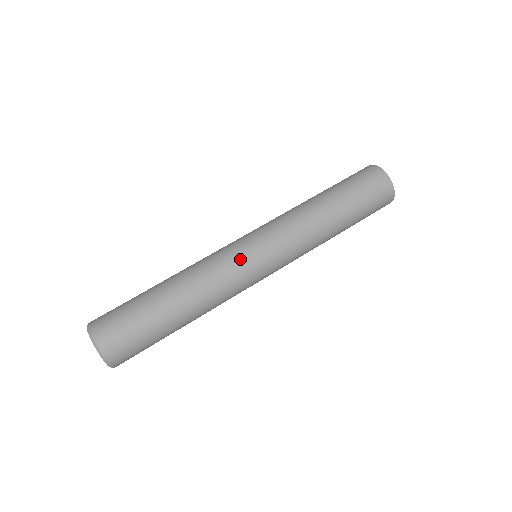
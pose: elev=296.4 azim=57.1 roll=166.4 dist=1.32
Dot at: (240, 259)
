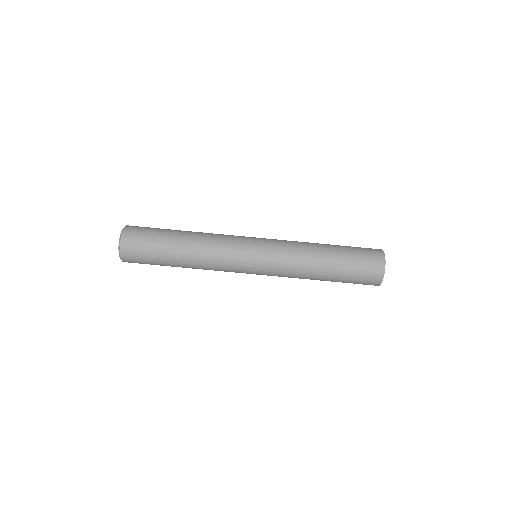
Dot at: (239, 259)
